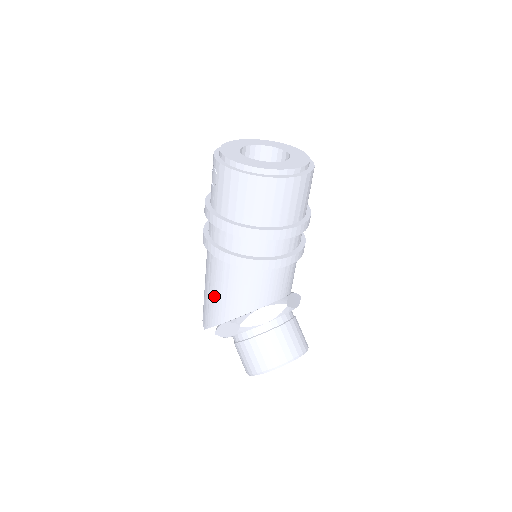
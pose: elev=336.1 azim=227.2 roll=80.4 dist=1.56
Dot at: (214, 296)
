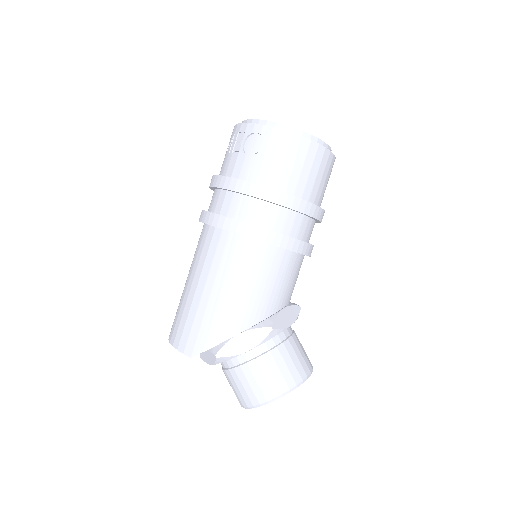
Dot at: (230, 297)
